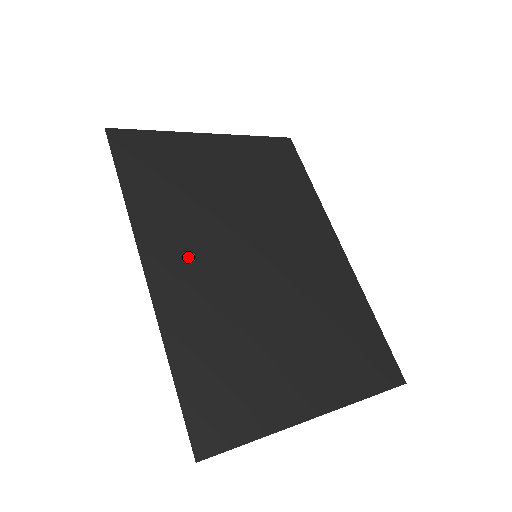
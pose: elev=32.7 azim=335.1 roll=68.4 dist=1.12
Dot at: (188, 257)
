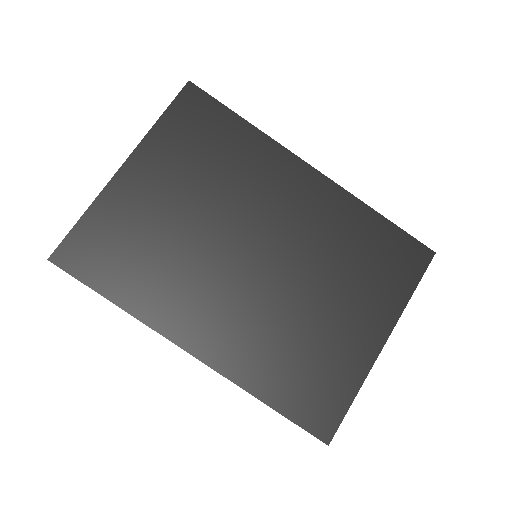
Dot at: (210, 312)
